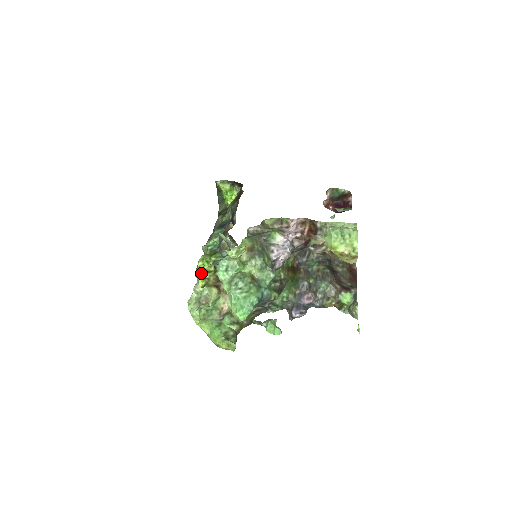
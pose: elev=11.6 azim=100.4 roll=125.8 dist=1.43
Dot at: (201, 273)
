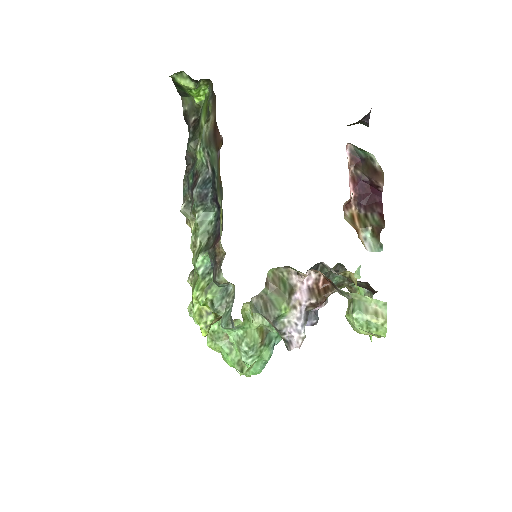
Dot at: (200, 319)
